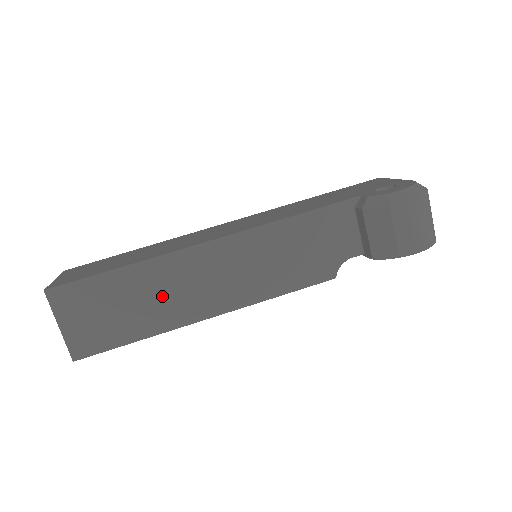
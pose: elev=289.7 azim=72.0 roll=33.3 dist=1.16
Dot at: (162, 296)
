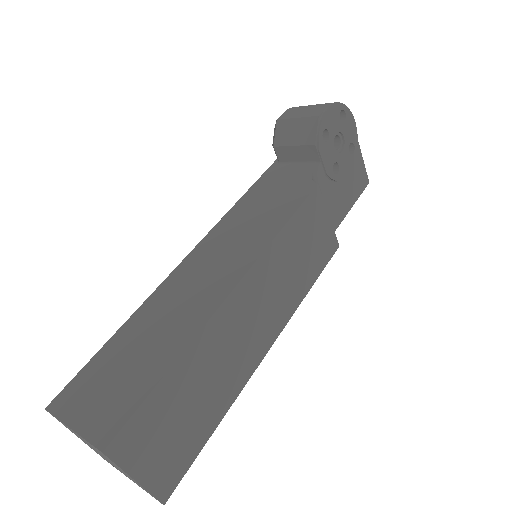
Dot at: (171, 316)
